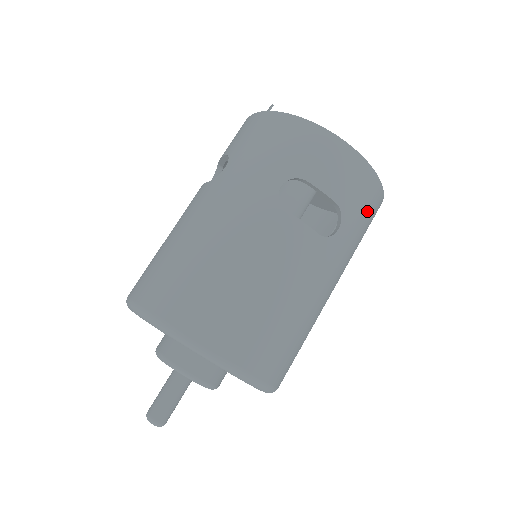
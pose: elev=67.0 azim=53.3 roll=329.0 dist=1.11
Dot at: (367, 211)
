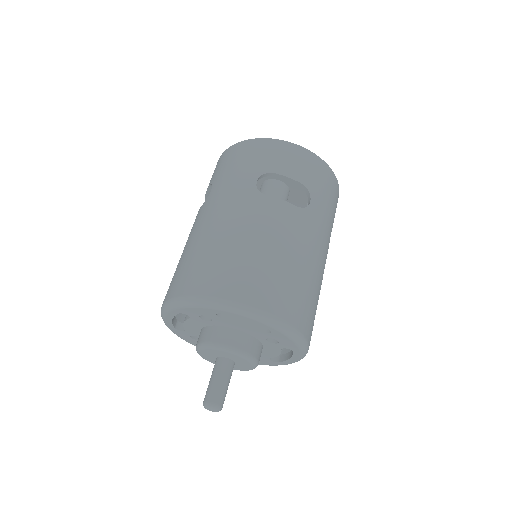
Dot at: (328, 190)
